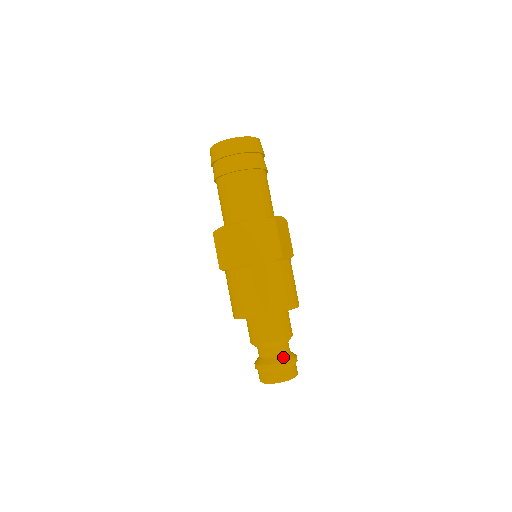
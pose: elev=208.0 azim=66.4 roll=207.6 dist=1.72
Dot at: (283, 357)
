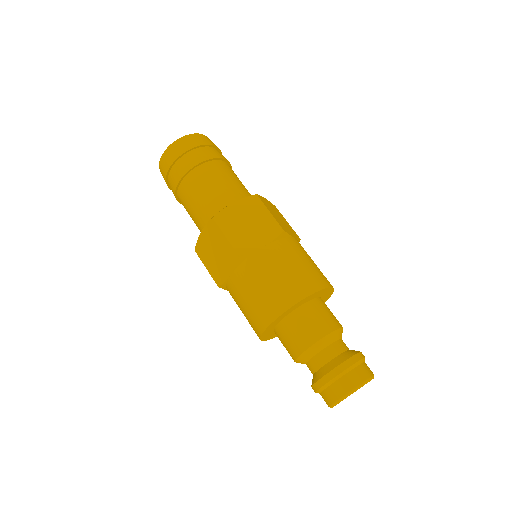
Dot at: (343, 356)
